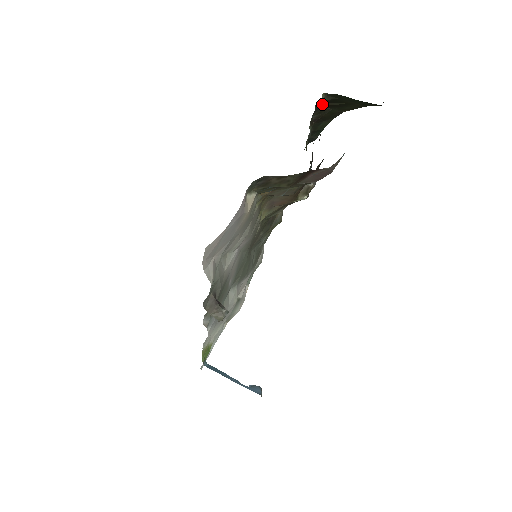
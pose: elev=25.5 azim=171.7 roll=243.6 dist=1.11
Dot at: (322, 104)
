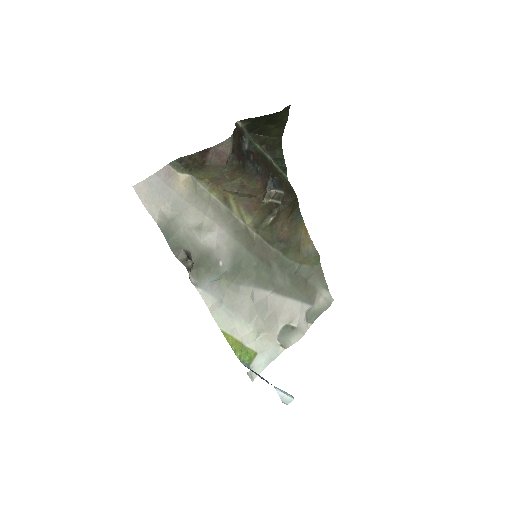
Dot at: (253, 132)
